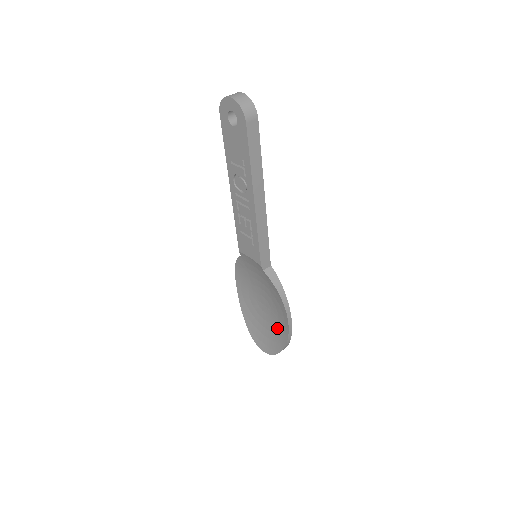
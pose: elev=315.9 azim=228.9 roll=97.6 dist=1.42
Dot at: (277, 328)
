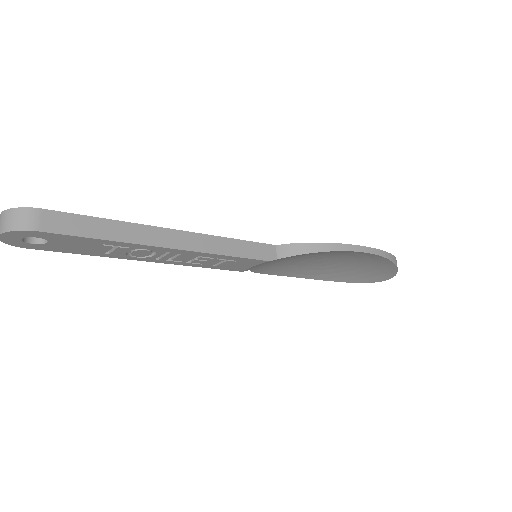
Dot at: (364, 260)
